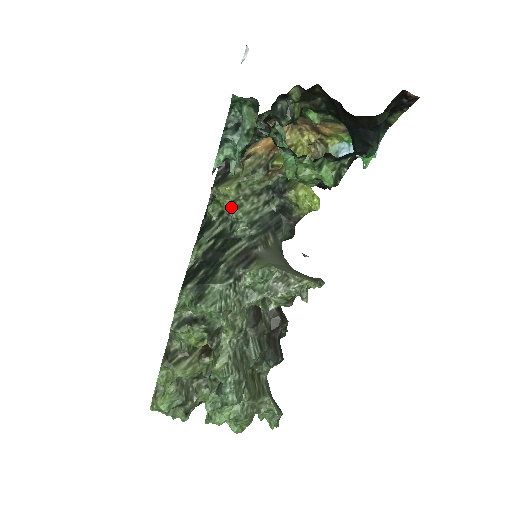
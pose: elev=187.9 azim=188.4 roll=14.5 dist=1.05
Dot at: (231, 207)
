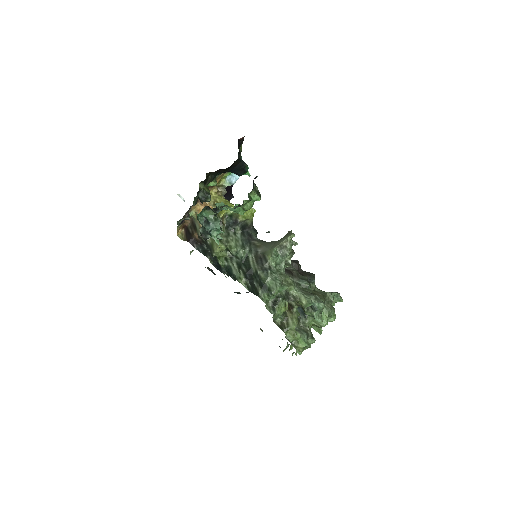
Dot at: (226, 252)
